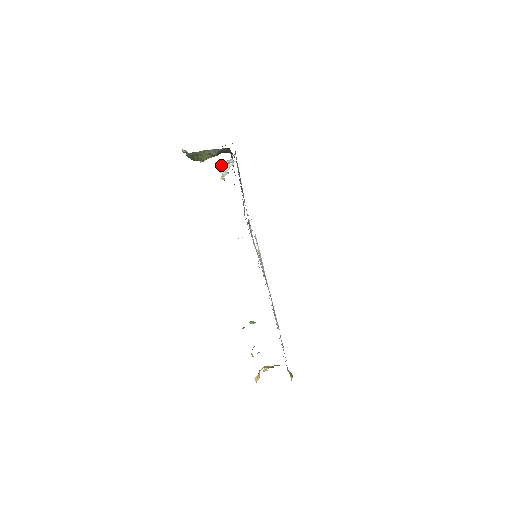
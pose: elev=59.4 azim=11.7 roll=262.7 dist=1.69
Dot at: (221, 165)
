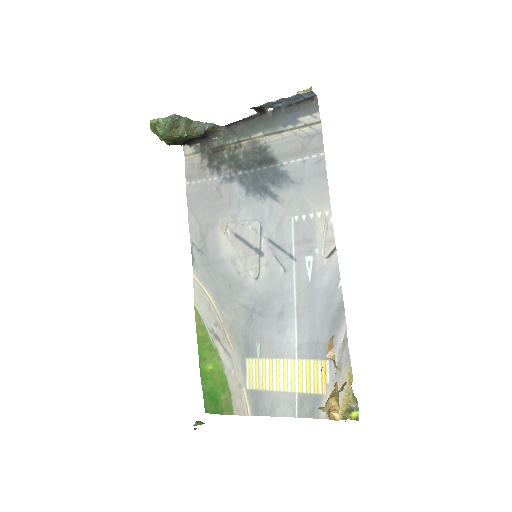
Dot at: (265, 104)
